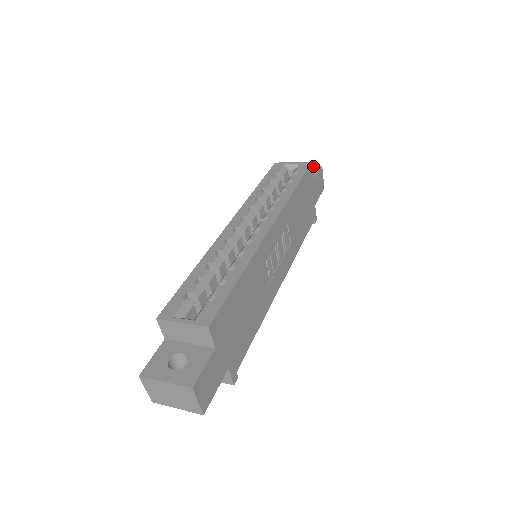
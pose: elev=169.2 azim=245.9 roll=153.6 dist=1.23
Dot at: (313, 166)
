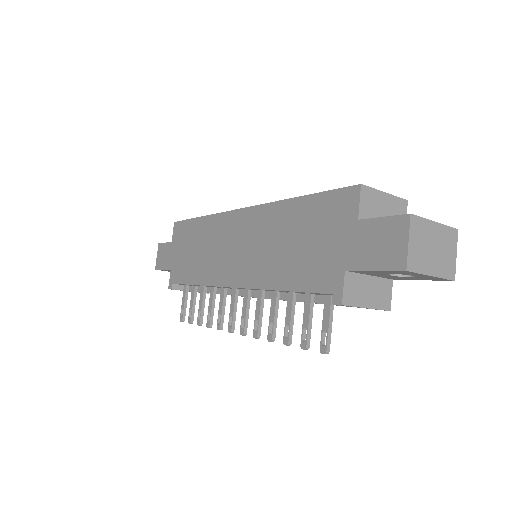
Dot at: occluded
